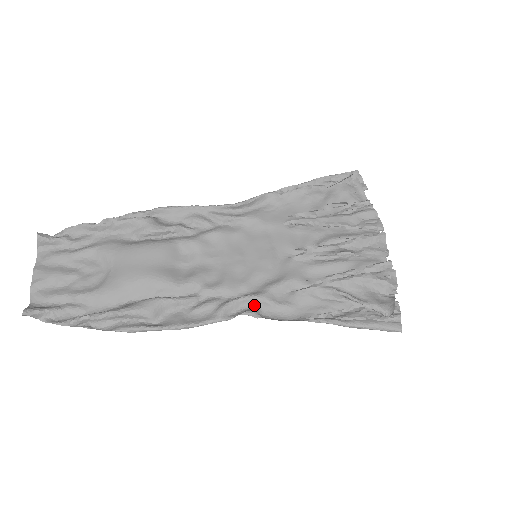
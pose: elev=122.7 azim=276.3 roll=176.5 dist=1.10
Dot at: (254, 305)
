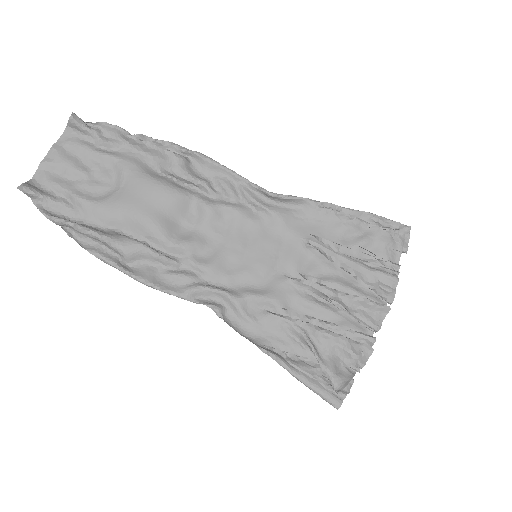
Dot at: (224, 302)
